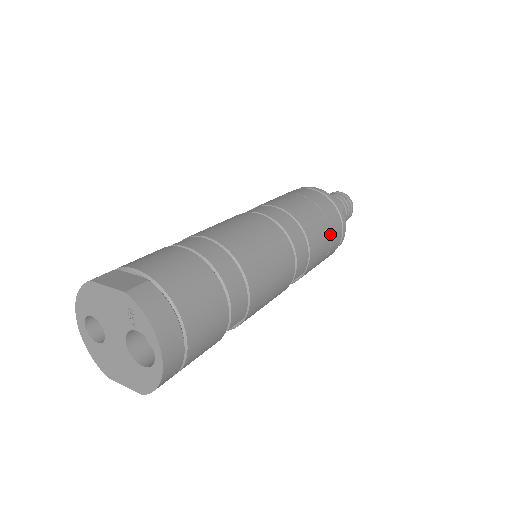
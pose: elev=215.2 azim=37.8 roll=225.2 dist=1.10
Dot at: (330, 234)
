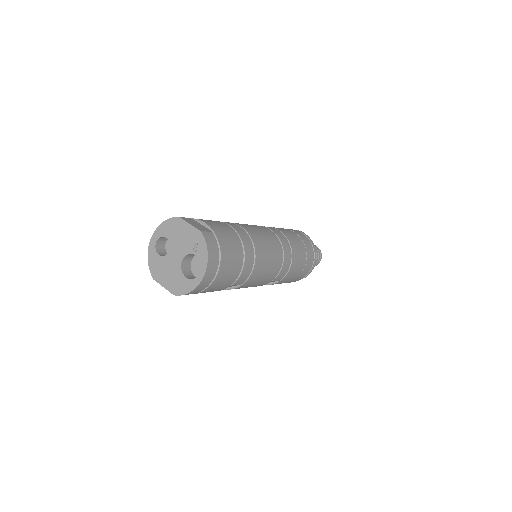
Dot at: (304, 266)
